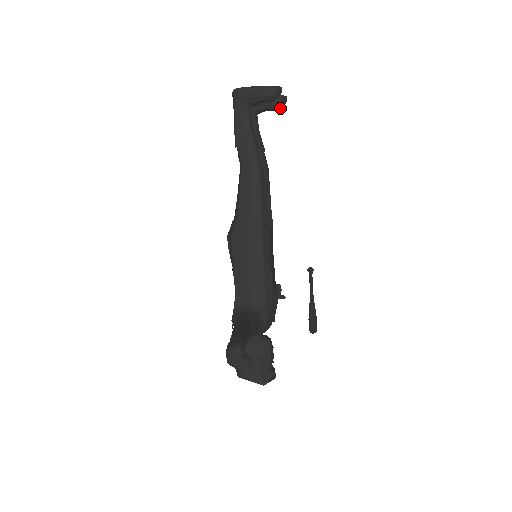
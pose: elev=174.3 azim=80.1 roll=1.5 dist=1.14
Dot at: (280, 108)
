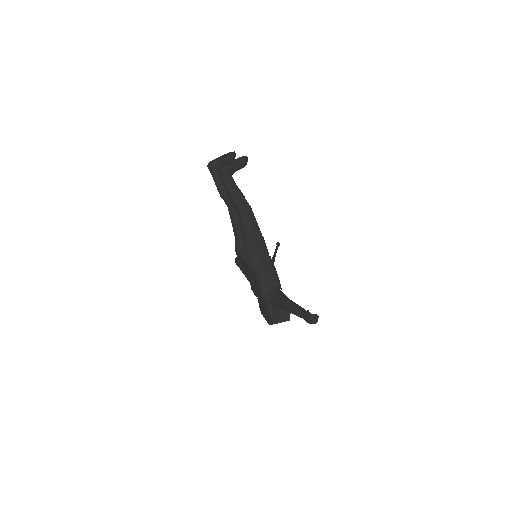
Dot at: occluded
